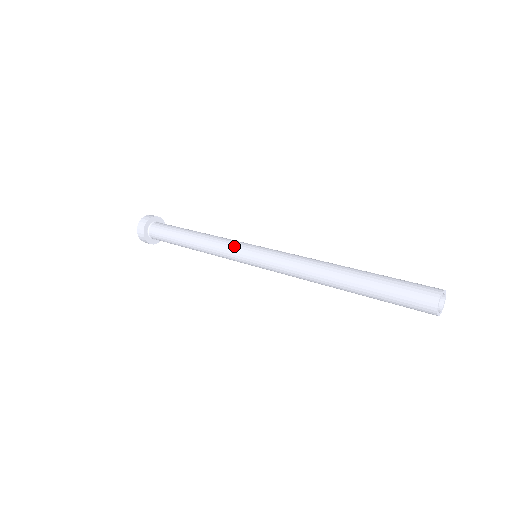
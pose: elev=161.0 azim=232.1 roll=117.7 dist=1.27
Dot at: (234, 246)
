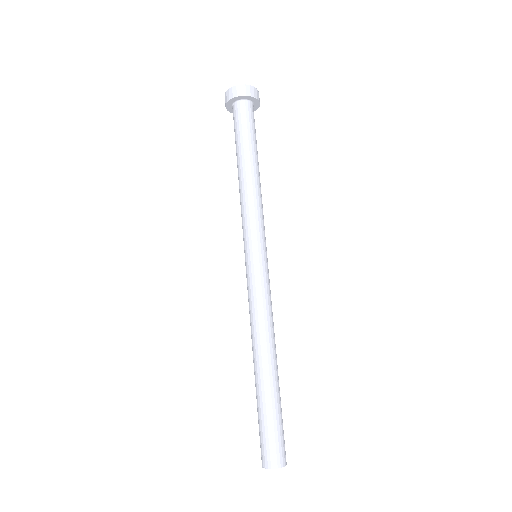
Dot at: (244, 232)
